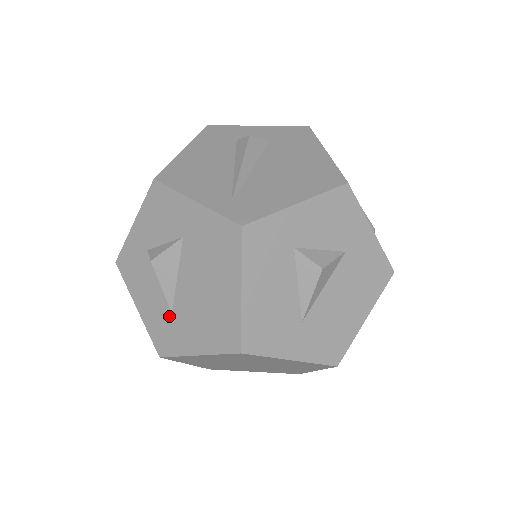
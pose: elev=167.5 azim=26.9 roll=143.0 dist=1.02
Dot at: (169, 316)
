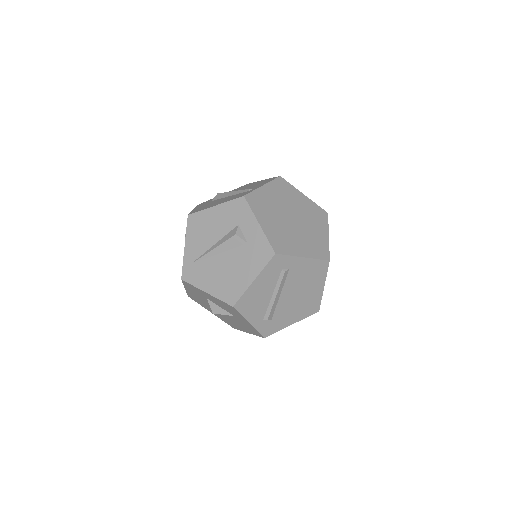
Dot at: occluded
